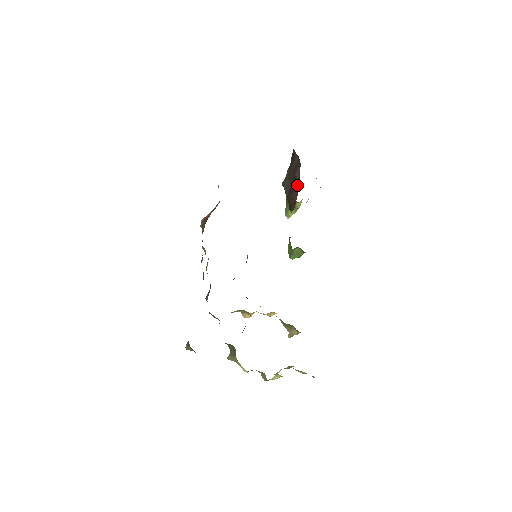
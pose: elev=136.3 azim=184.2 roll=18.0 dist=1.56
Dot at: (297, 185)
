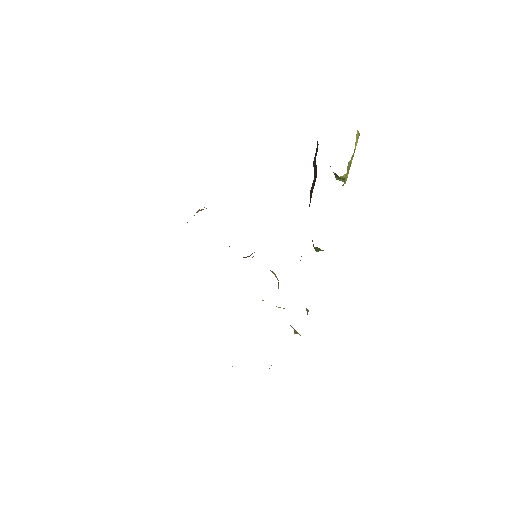
Dot at: (316, 176)
